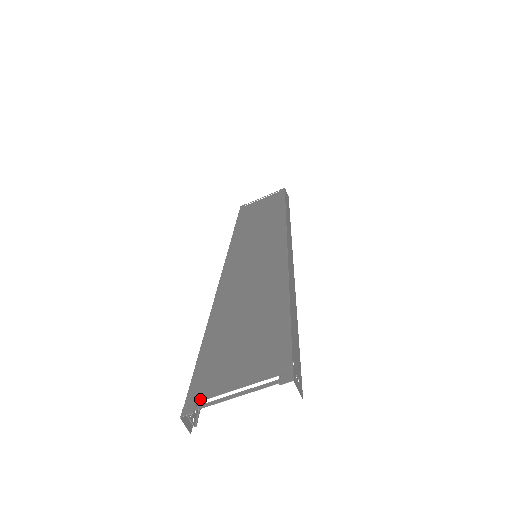
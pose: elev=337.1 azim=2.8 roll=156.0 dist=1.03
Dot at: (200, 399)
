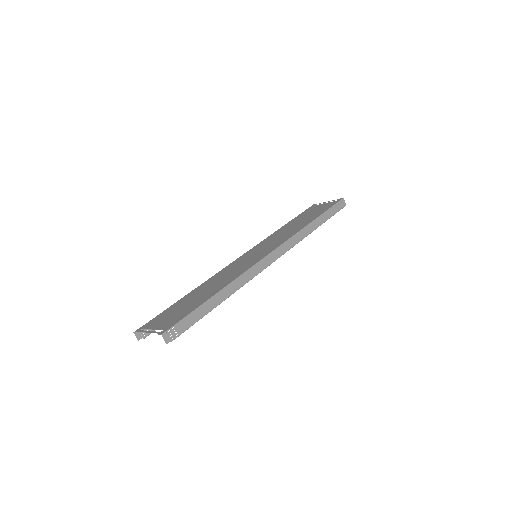
Dot at: (144, 328)
